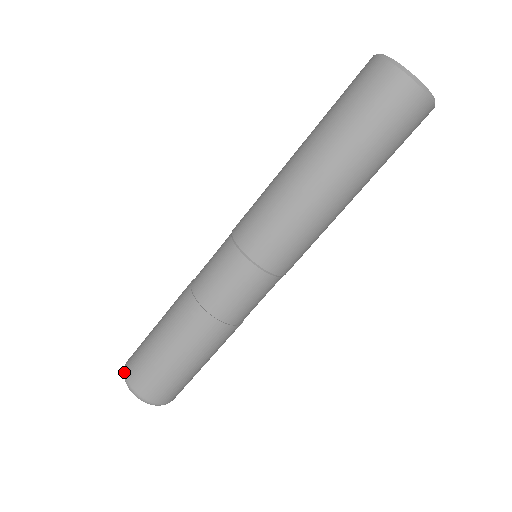
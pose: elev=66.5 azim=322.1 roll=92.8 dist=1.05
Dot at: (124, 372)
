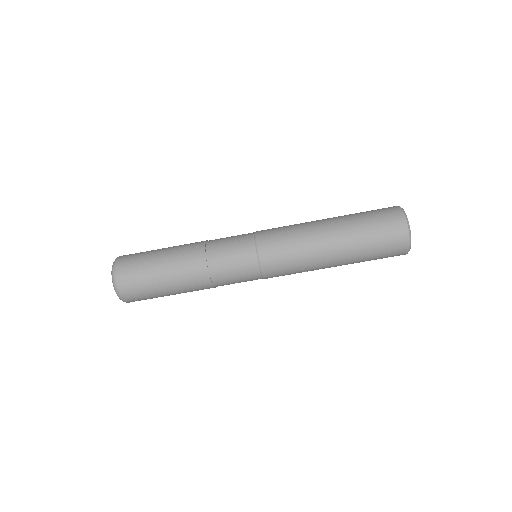
Dot at: (120, 256)
